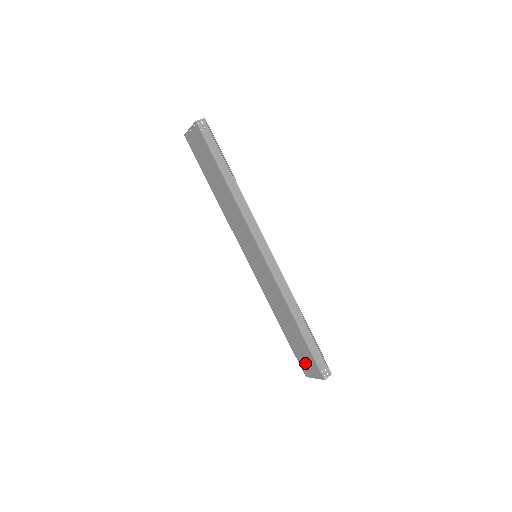
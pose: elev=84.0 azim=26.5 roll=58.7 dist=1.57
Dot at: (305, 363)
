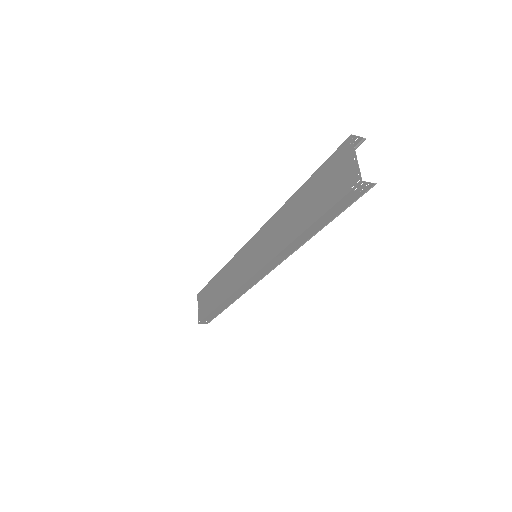
Dot at: (203, 300)
